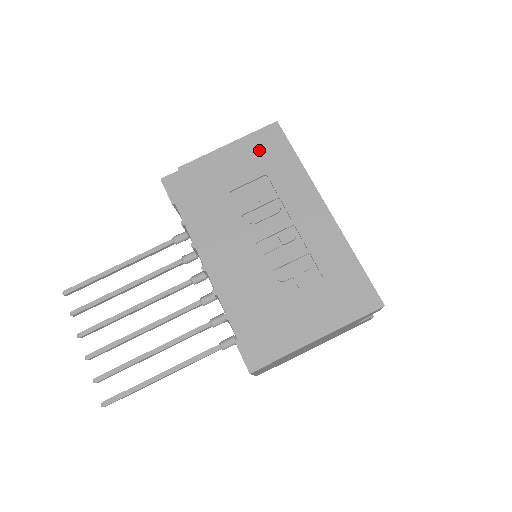
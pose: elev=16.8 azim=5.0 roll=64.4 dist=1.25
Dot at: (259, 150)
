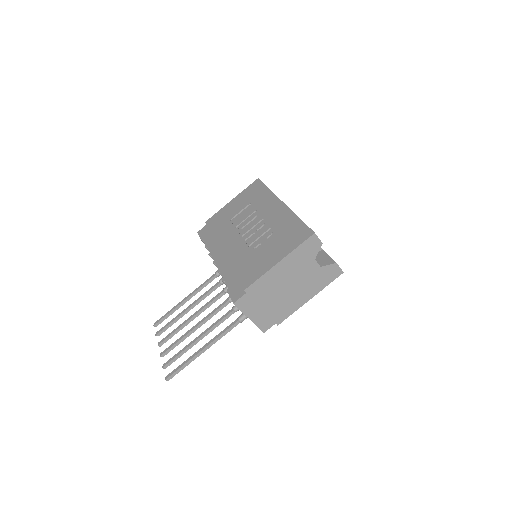
Dot at: (247, 195)
